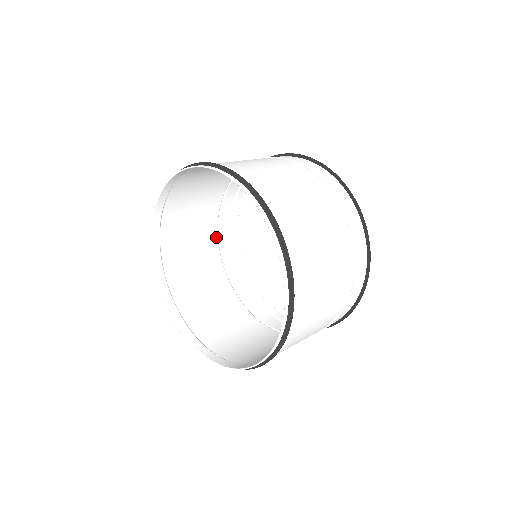
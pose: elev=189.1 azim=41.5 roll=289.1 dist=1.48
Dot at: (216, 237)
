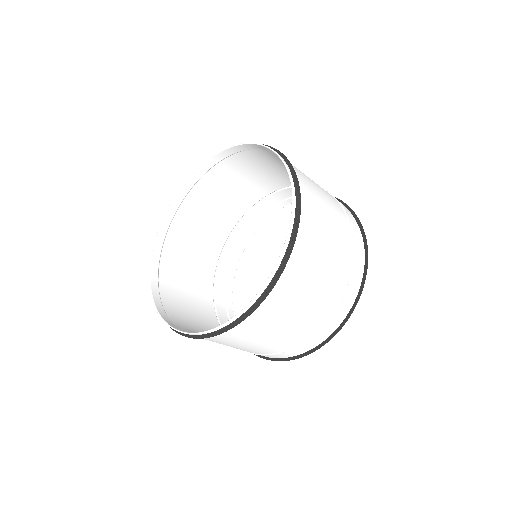
Dot at: (218, 254)
